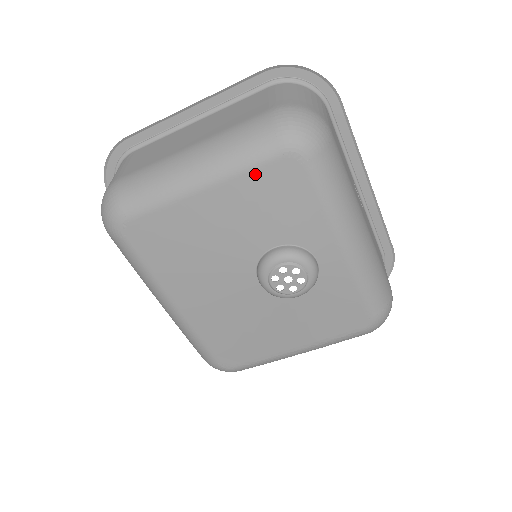
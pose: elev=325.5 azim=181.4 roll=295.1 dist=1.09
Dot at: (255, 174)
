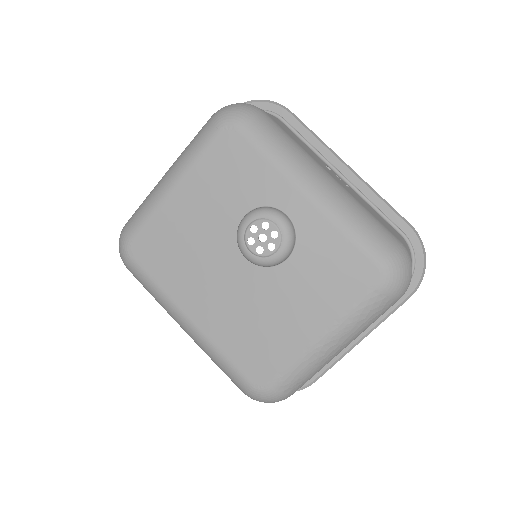
Dot at: (205, 156)
